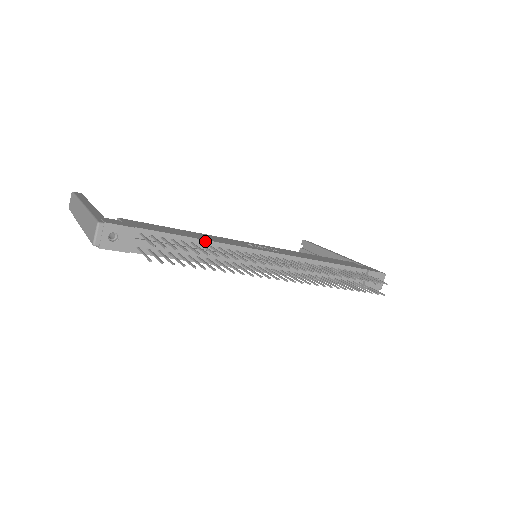
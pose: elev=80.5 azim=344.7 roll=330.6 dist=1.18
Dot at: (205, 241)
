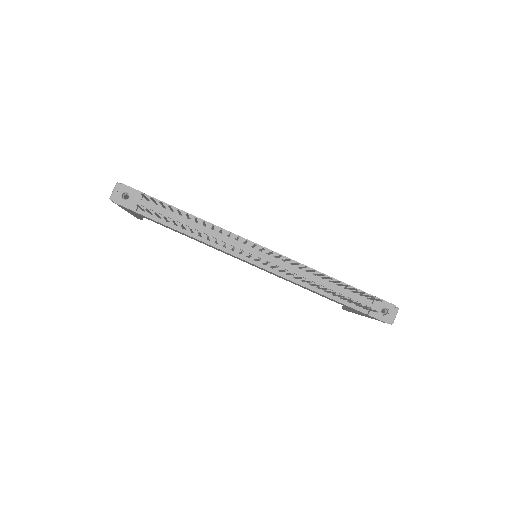
Dot at: (201, 220)
